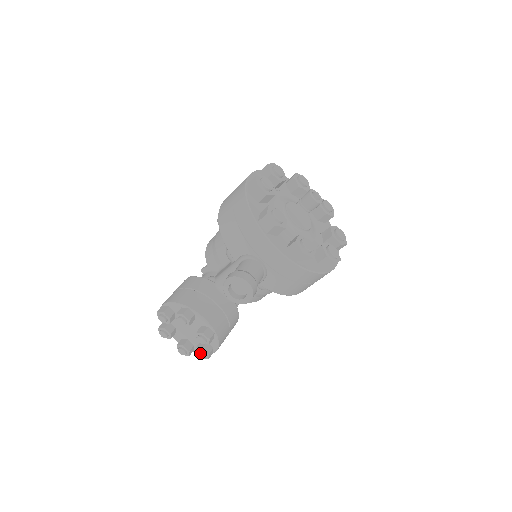
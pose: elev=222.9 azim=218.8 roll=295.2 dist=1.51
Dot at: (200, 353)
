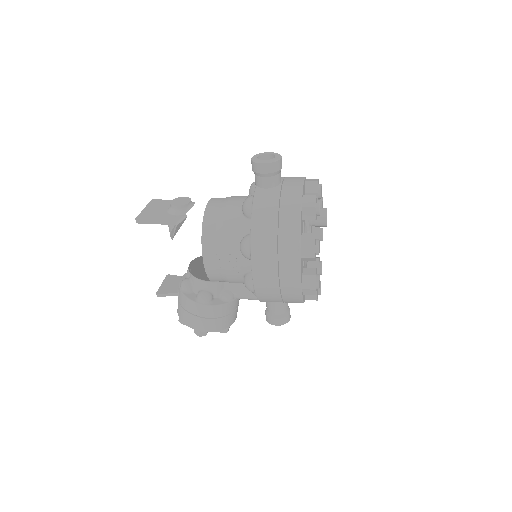
Dot at: occluded
